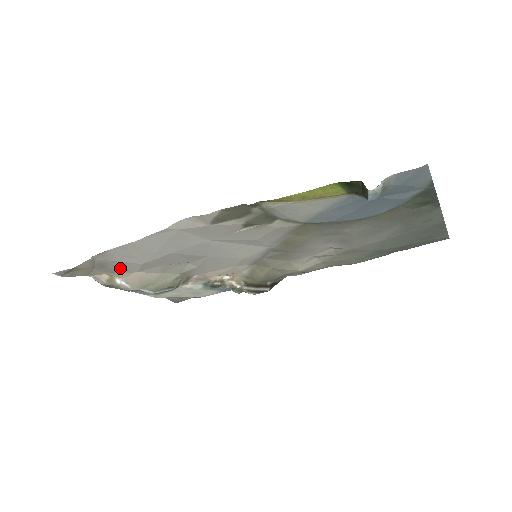
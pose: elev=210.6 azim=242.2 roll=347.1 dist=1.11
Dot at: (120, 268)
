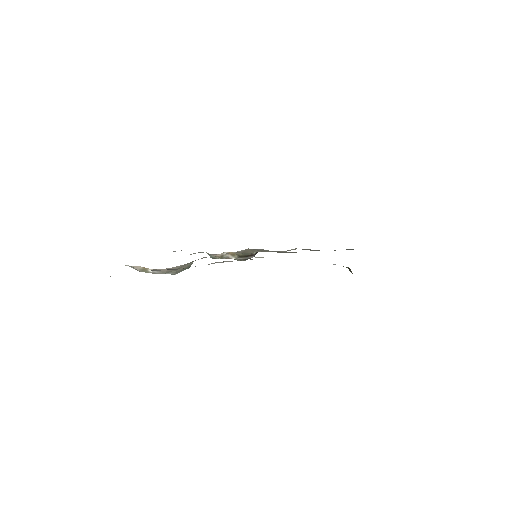
Dot at: occluded
